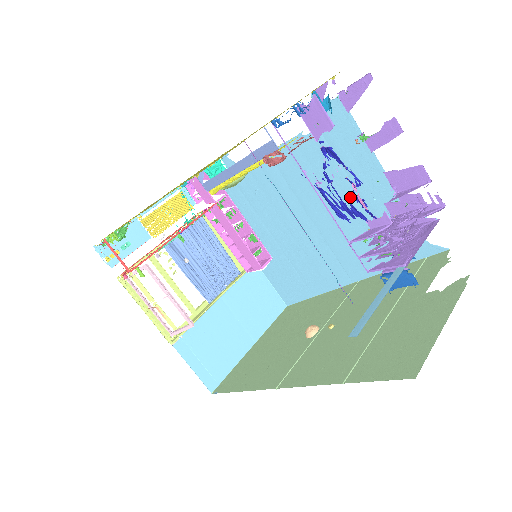
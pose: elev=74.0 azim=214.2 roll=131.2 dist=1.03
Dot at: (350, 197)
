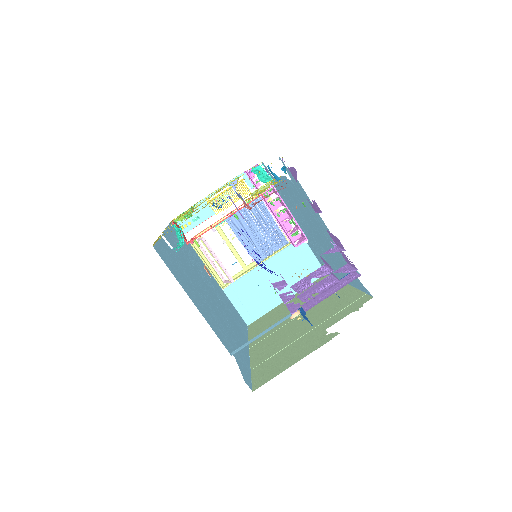
Dot at: (321, 231)
